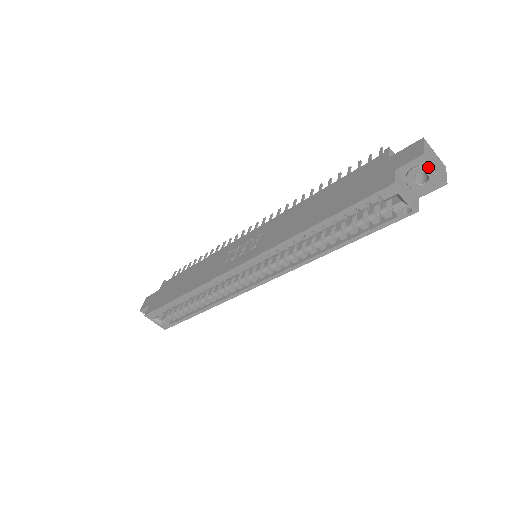
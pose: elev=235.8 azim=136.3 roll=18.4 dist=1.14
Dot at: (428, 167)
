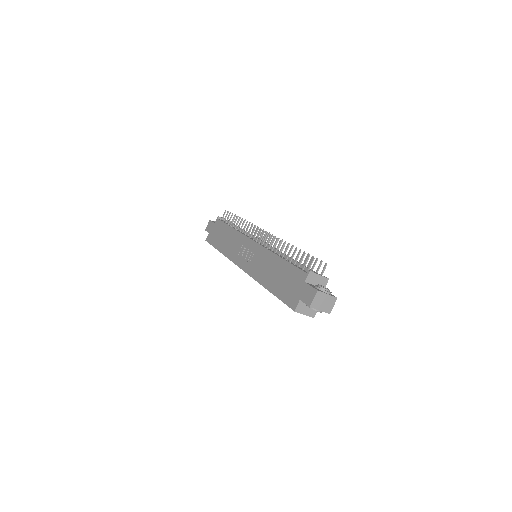
Dot at: occluded
